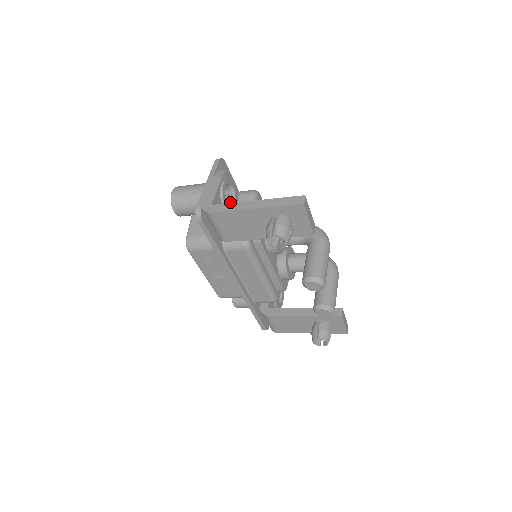
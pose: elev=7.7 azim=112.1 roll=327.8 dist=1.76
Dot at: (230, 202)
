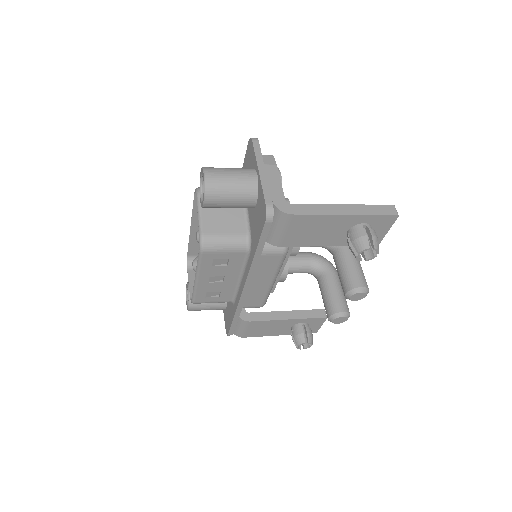
Dot at: occluded
